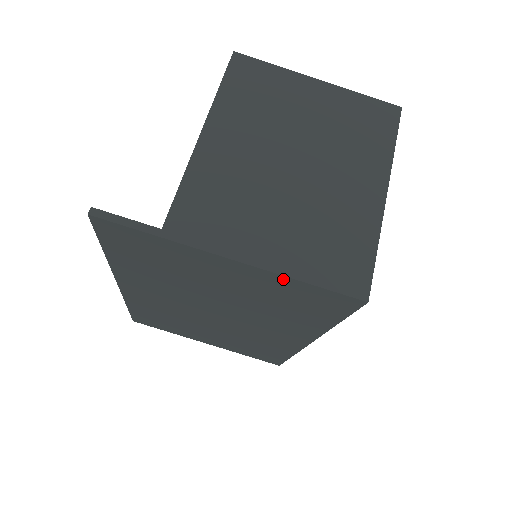
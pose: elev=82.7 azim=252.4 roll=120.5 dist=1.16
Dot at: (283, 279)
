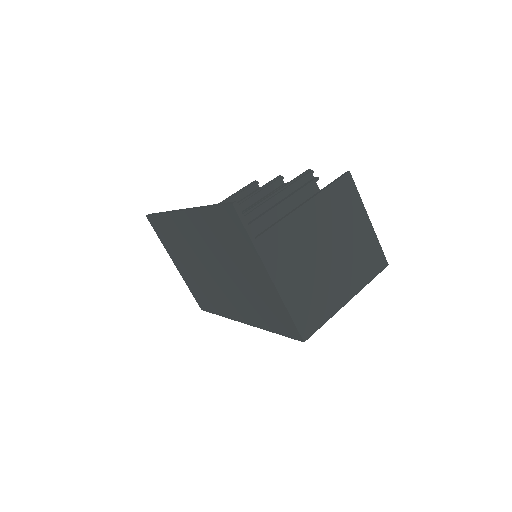
Dot at: (281, 303)
